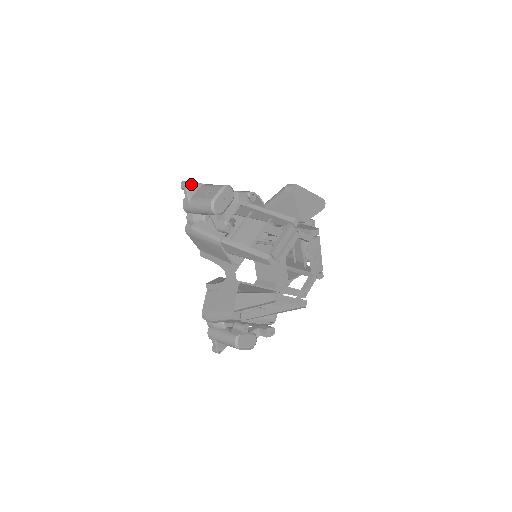
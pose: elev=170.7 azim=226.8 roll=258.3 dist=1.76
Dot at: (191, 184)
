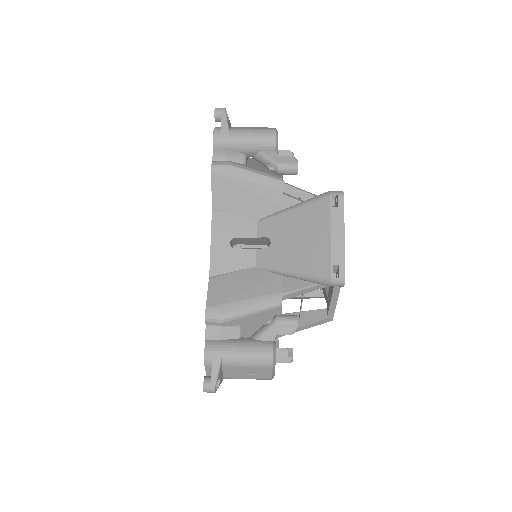
Dot at: (214, 381)
